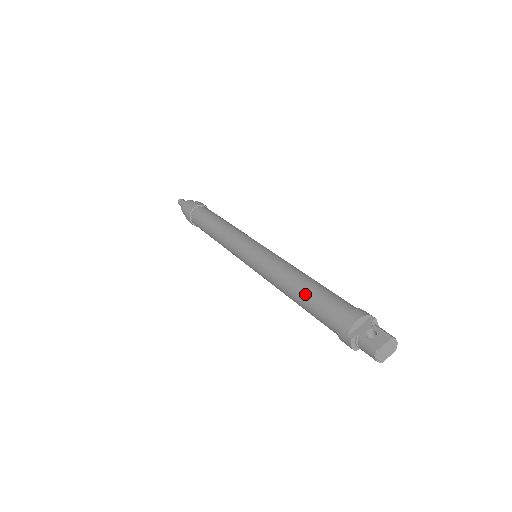
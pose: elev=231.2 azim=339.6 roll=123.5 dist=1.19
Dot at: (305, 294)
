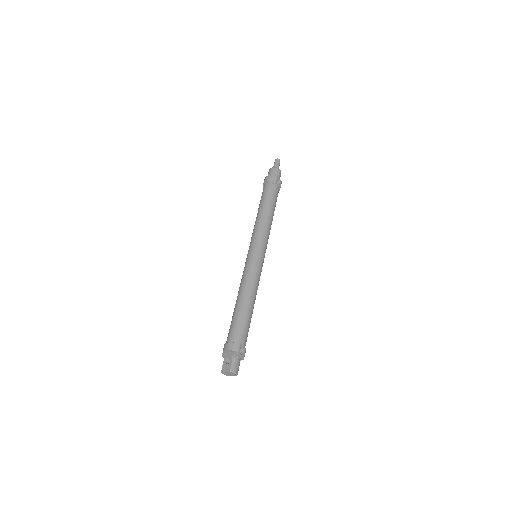
Dot at: (234, 312)
